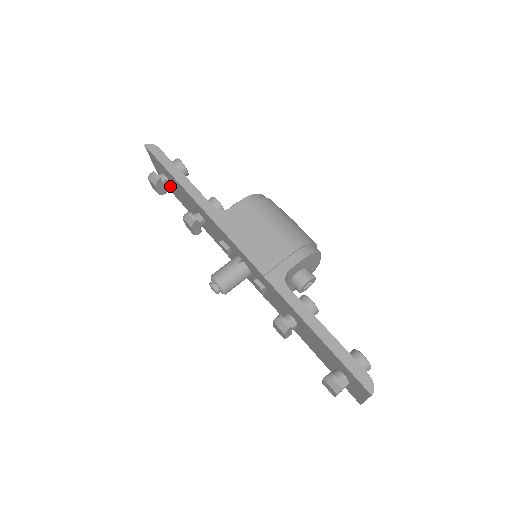
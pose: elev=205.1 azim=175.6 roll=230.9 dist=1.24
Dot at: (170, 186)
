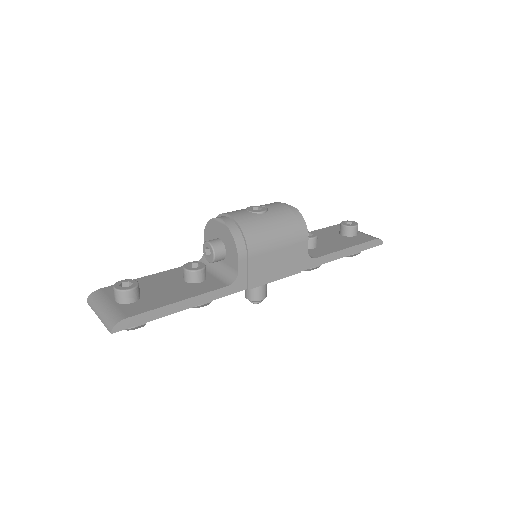
Dot at: occluded
